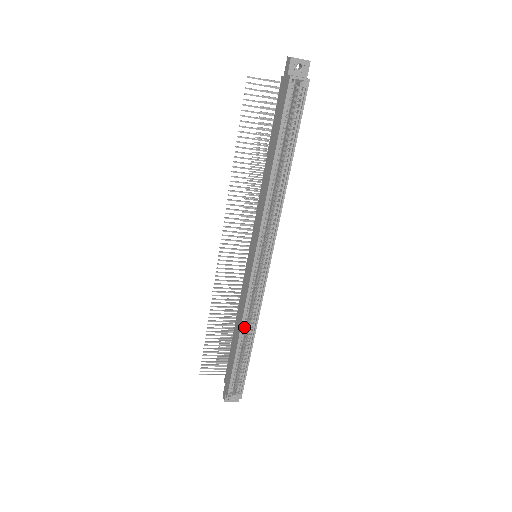
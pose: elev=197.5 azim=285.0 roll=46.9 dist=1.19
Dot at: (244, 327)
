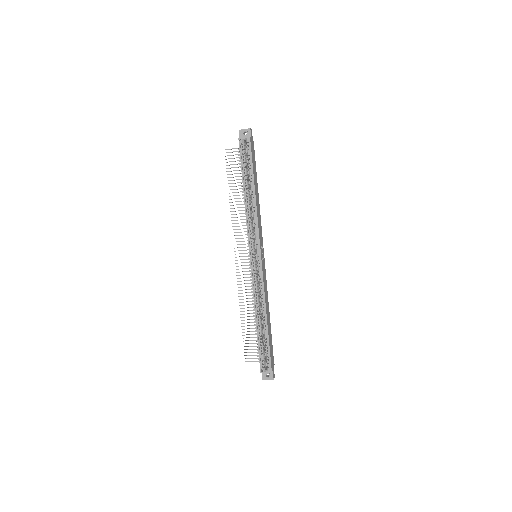
Dot at: (257, 308)
